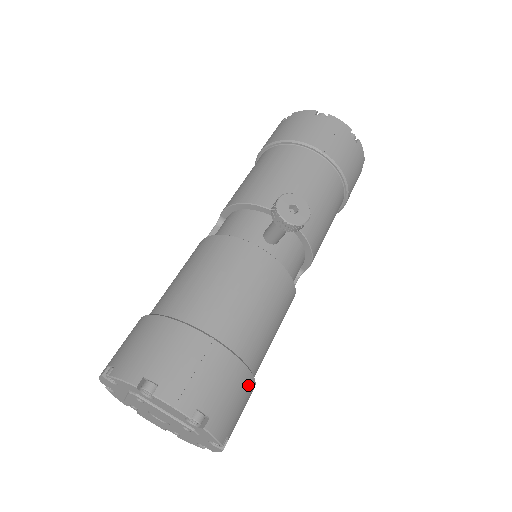
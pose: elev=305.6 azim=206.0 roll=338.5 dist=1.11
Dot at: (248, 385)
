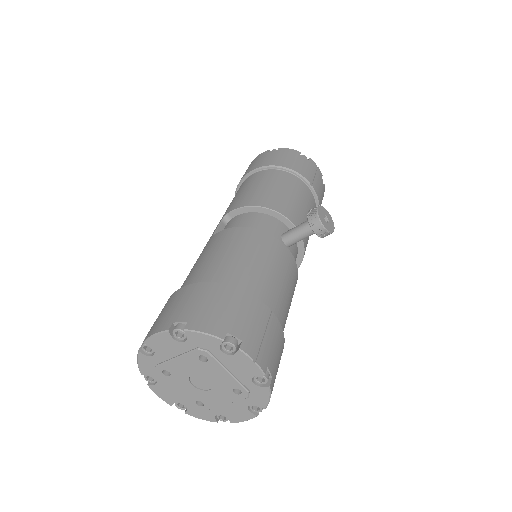
Dot at: occluded
